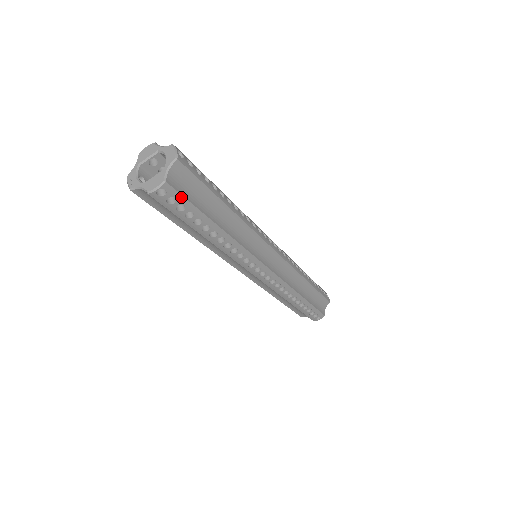
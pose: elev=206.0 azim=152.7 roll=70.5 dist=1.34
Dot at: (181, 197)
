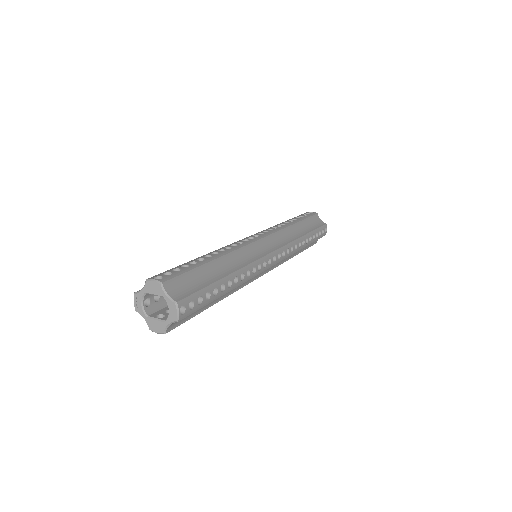
Dot at: (179, 324)
